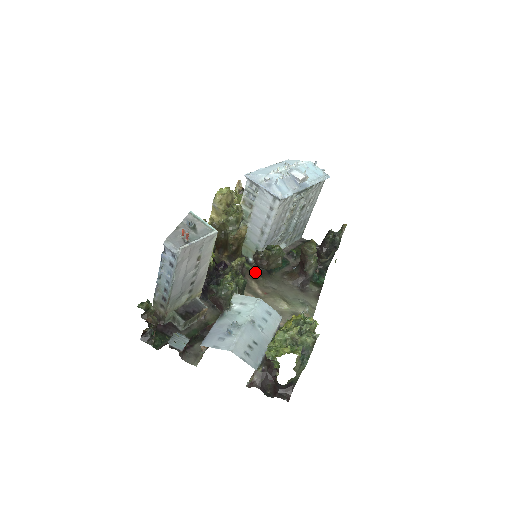
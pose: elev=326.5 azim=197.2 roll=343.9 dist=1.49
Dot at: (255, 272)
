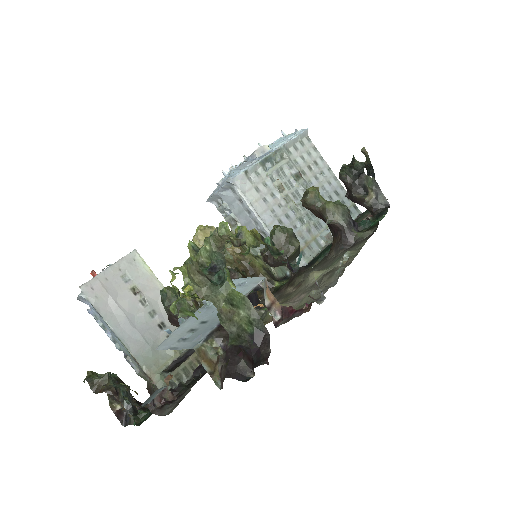
Dot at: (290, 279)
